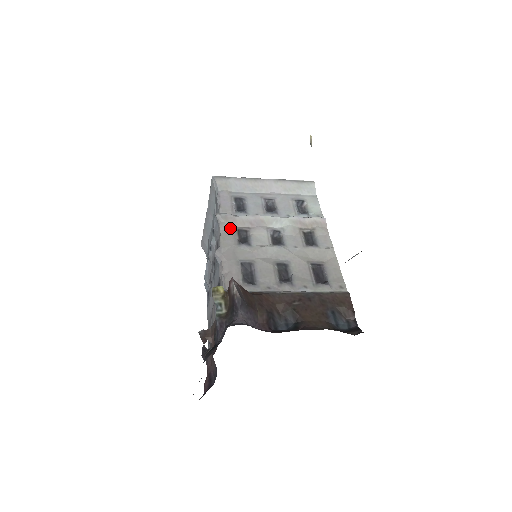
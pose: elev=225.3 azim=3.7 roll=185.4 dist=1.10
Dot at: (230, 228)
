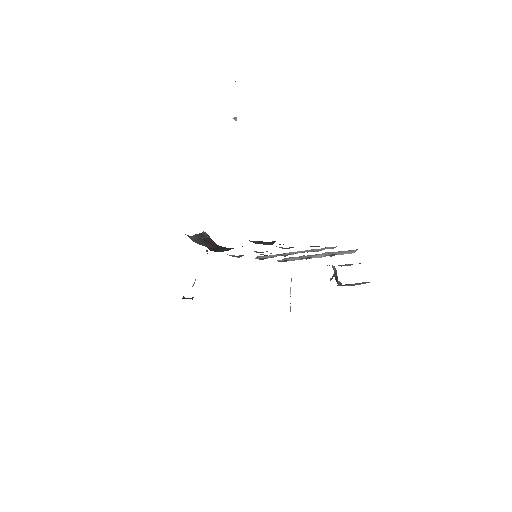
Dot at: occluded
